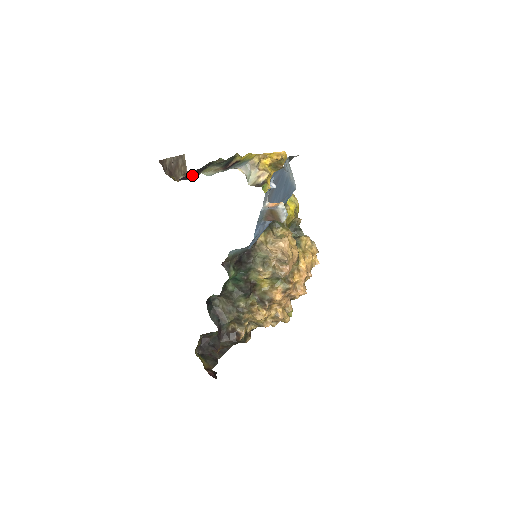
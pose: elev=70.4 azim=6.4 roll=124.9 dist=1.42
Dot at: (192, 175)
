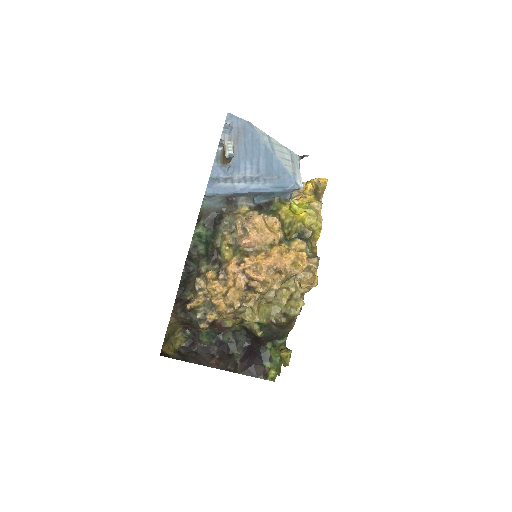
Dot at: occluded
